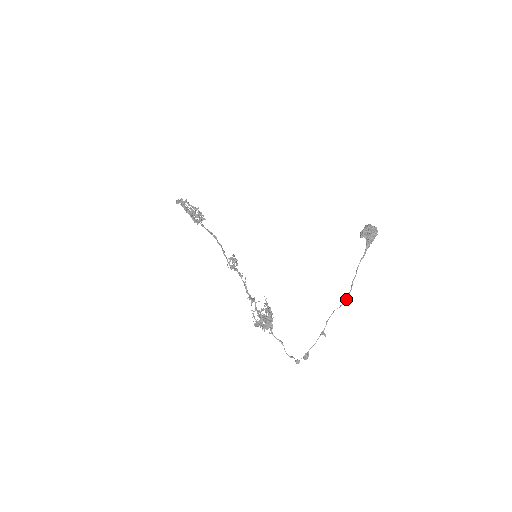
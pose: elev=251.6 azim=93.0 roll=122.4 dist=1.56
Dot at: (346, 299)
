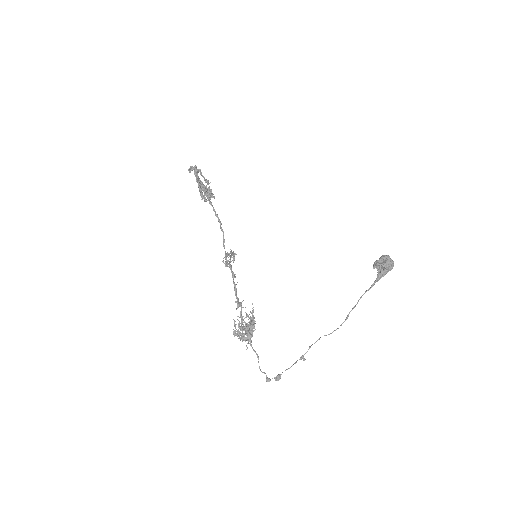
Dot at: (337, 328)
